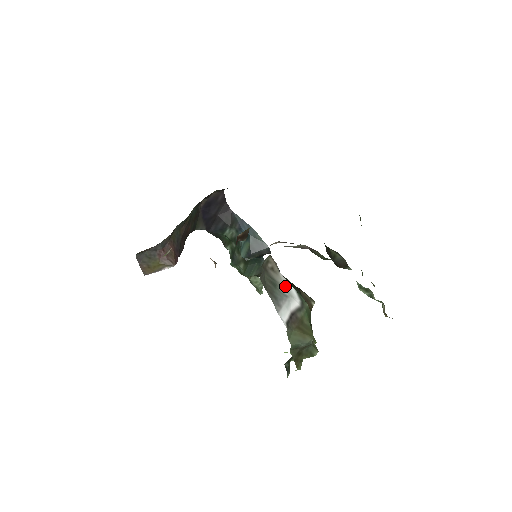
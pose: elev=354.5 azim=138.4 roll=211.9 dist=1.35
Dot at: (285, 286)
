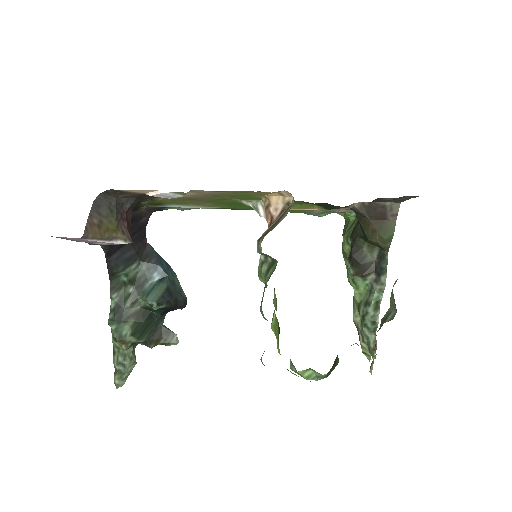
Dot at: occluded
